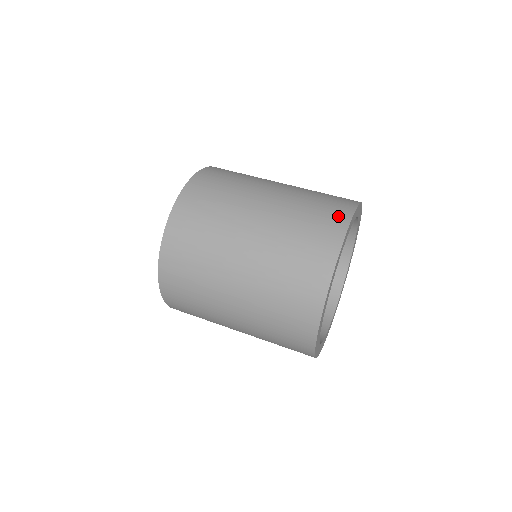
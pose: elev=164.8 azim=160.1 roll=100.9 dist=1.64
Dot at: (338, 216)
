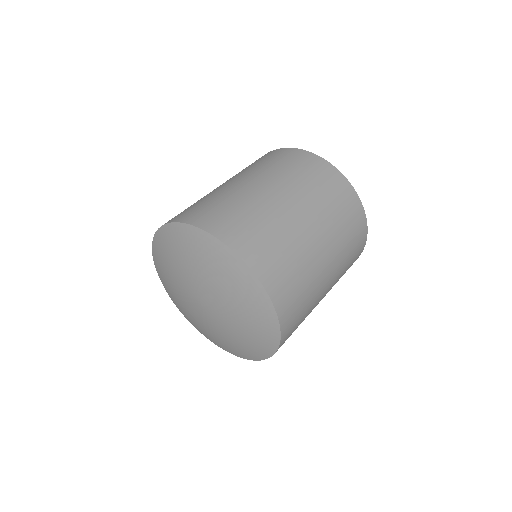
Dot at: (268, 154)
